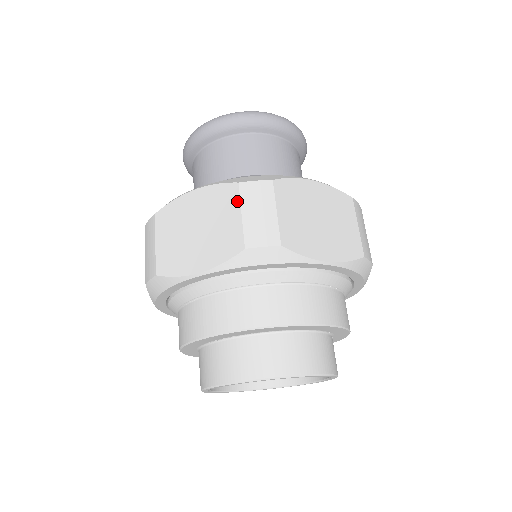
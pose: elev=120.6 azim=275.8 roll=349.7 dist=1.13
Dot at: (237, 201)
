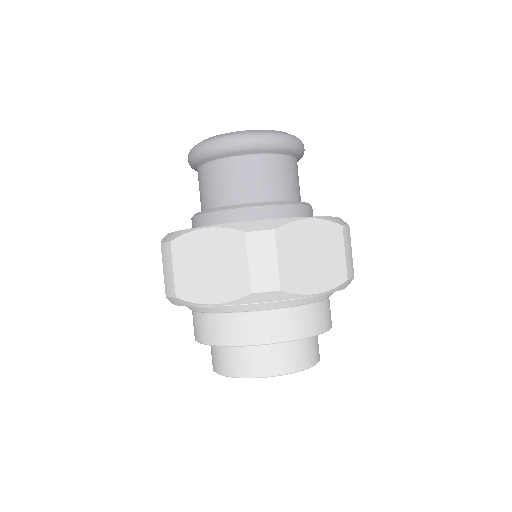
Dot at: (244, 249)
